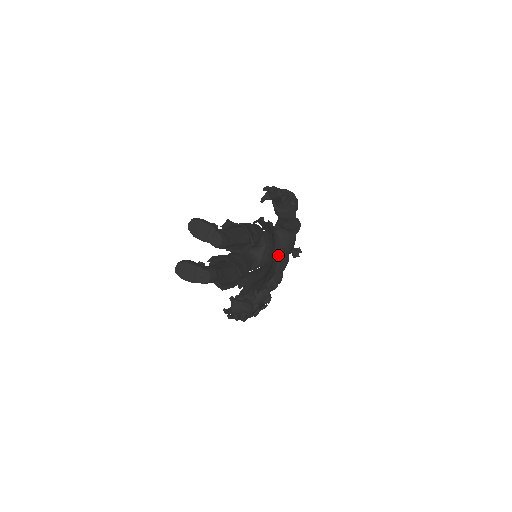
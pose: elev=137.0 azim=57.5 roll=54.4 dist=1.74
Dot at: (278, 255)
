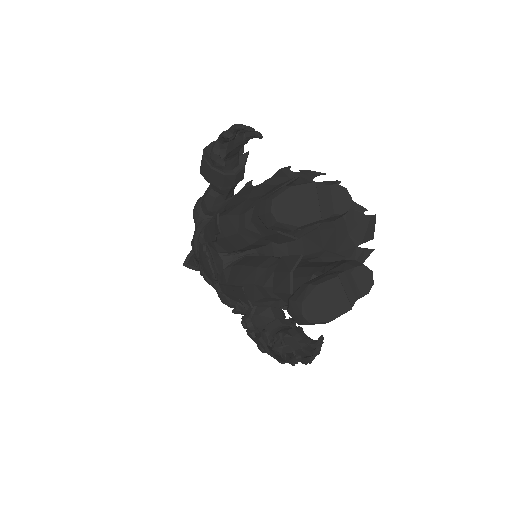
Dot at: occluded
